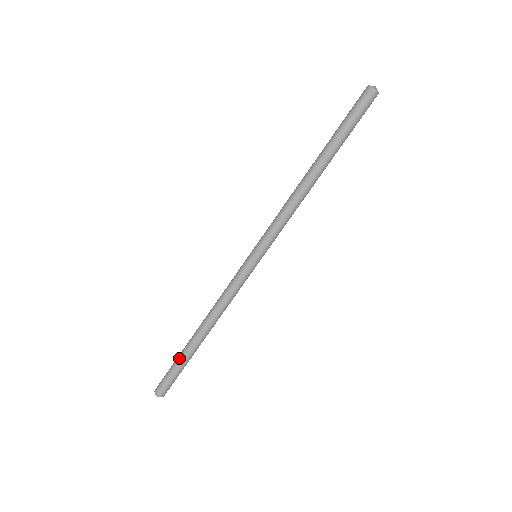
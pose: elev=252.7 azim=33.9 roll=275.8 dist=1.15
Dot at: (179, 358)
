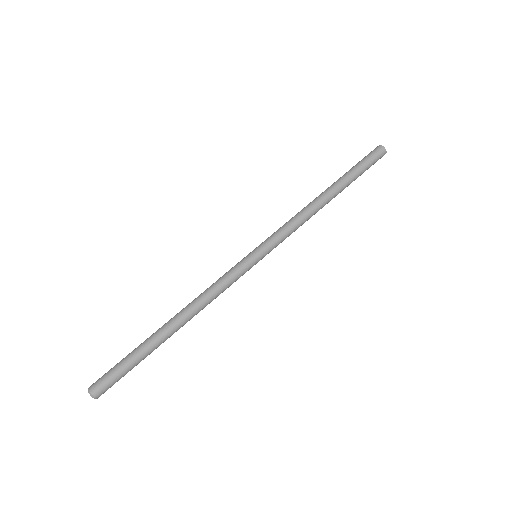
Dot at: (140, 351)
